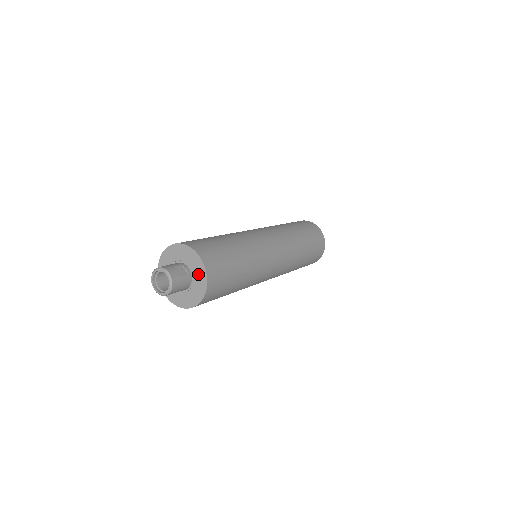
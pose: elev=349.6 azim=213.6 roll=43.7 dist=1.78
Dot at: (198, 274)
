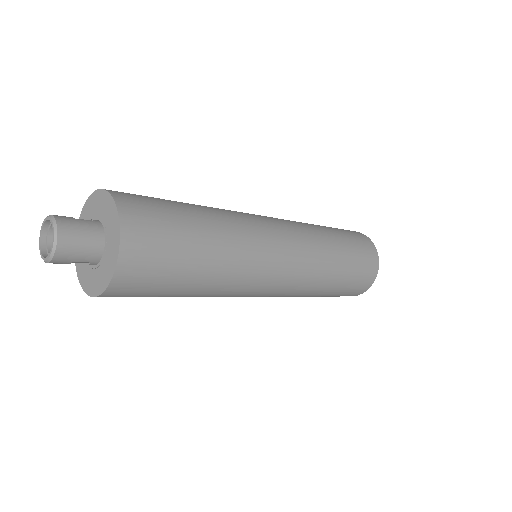
Dot at: (104, 209)
